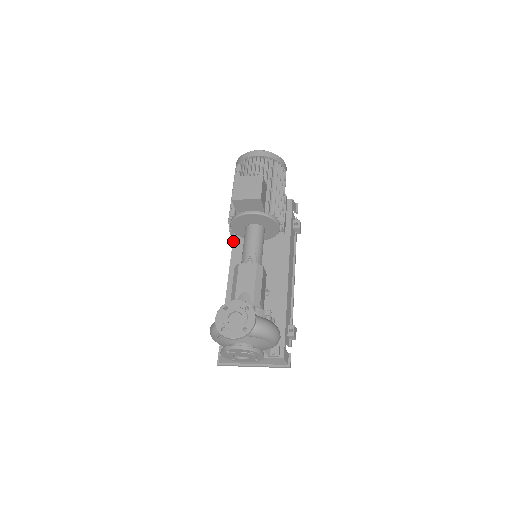
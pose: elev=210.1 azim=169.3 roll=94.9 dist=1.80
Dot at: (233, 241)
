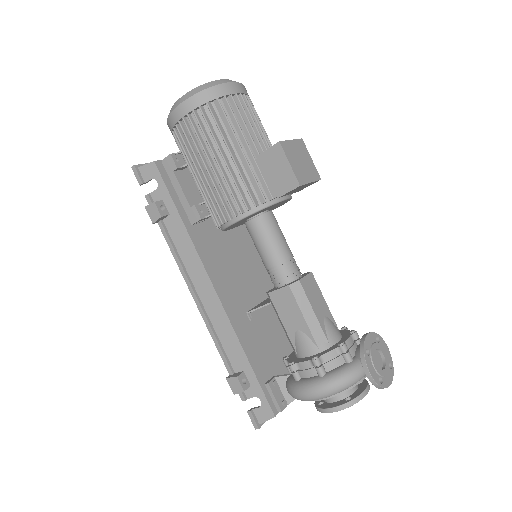
Dot at: (191, 237)
